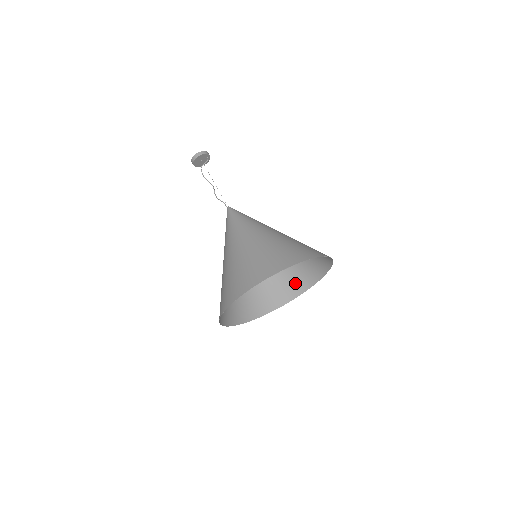
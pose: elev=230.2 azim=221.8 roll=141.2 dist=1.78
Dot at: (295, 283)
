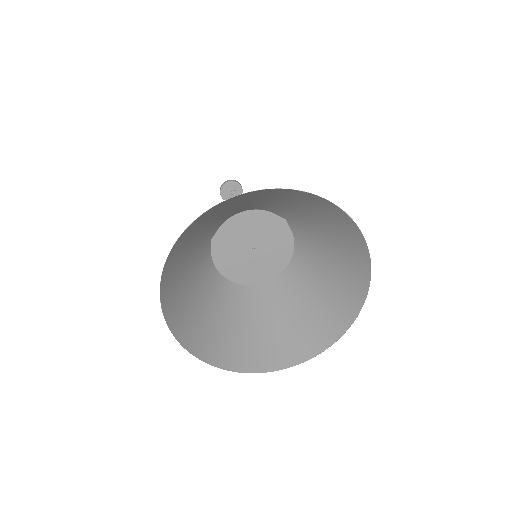
Dot at: (341, 302)
